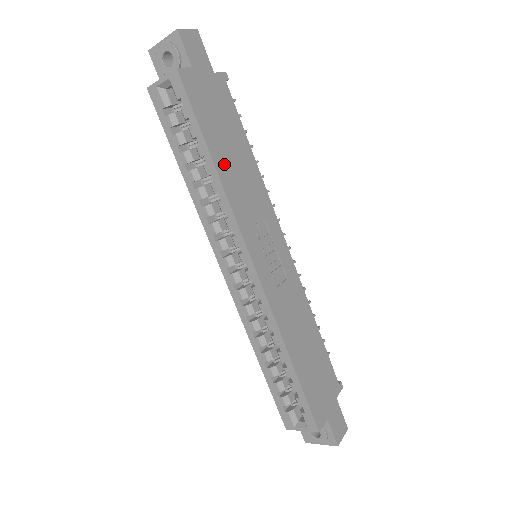
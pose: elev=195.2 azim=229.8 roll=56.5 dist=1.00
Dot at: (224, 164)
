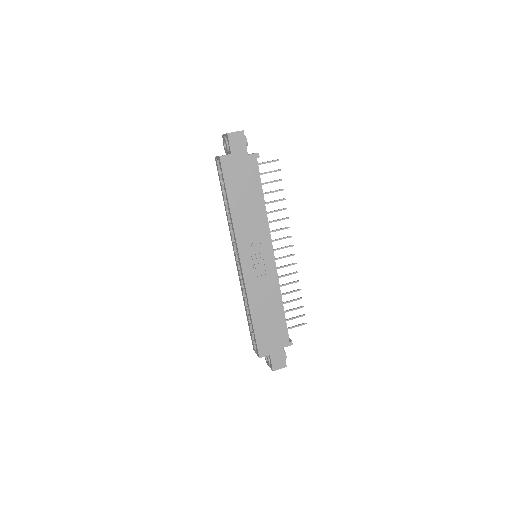
Dot at: (237, 207)
